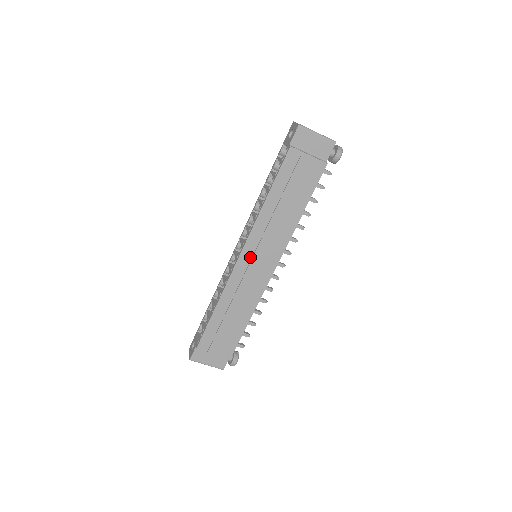
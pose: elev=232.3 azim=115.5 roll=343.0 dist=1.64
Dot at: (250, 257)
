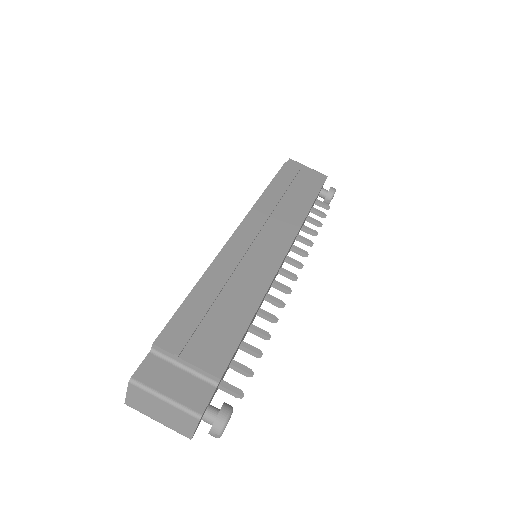
Dot at: (251, 233)
